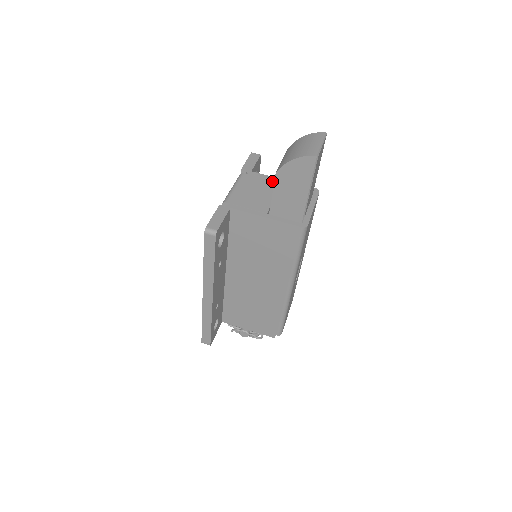
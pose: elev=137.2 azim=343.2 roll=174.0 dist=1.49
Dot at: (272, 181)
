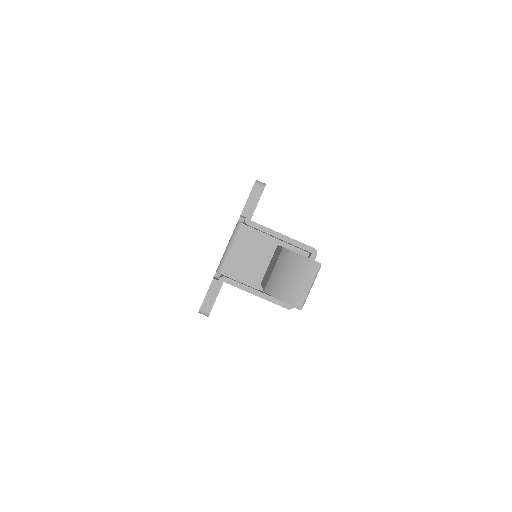
Dot at: (270, 238)
